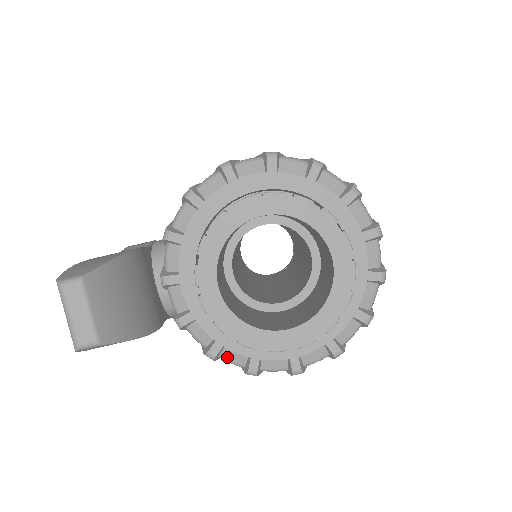
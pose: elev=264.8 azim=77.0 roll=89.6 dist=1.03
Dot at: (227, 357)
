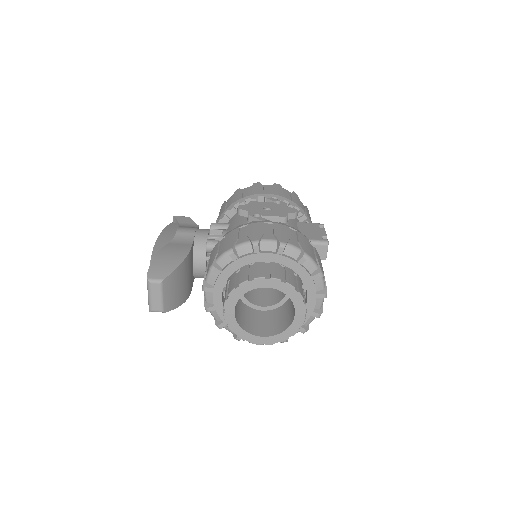
Dot at: (227, 328)
